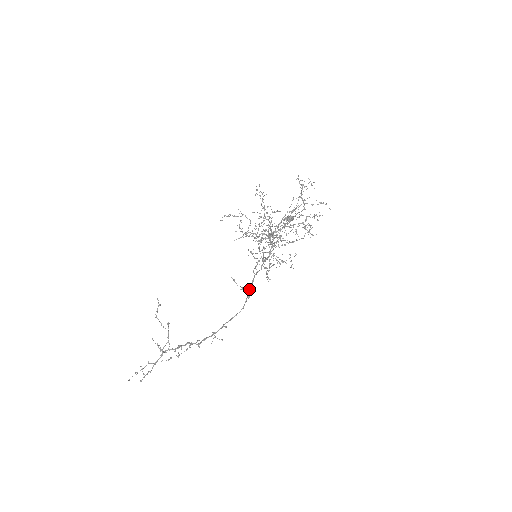
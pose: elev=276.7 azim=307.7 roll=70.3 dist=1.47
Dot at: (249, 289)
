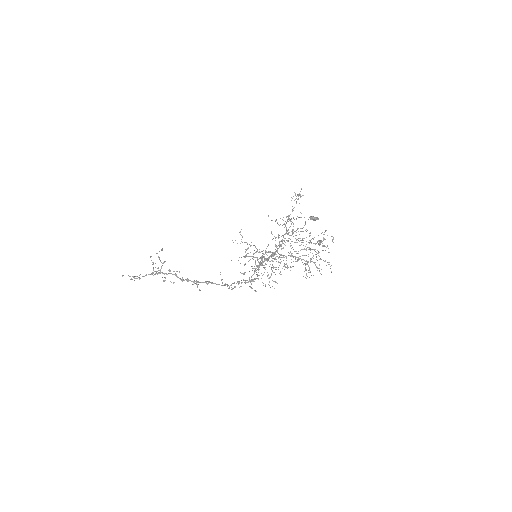
Dot at: (233, 283)
